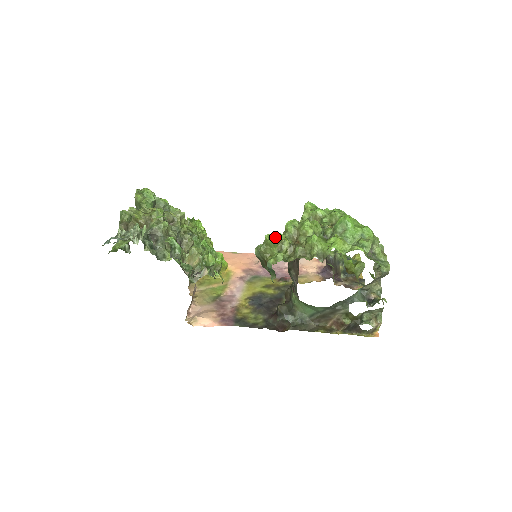
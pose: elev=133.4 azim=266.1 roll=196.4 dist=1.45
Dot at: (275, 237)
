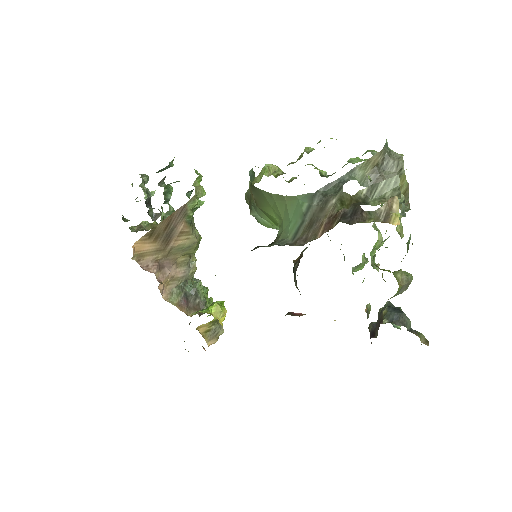
Dot at: occluded
